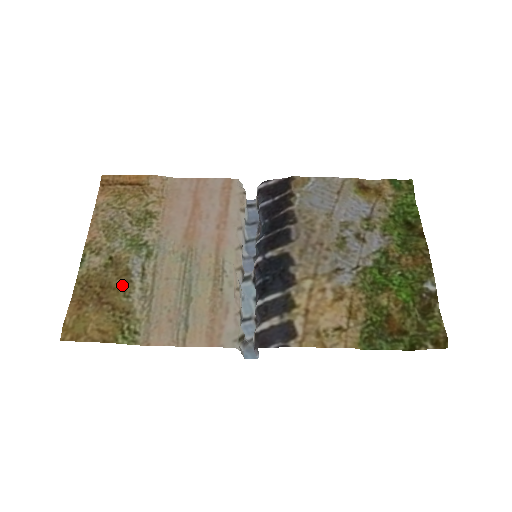
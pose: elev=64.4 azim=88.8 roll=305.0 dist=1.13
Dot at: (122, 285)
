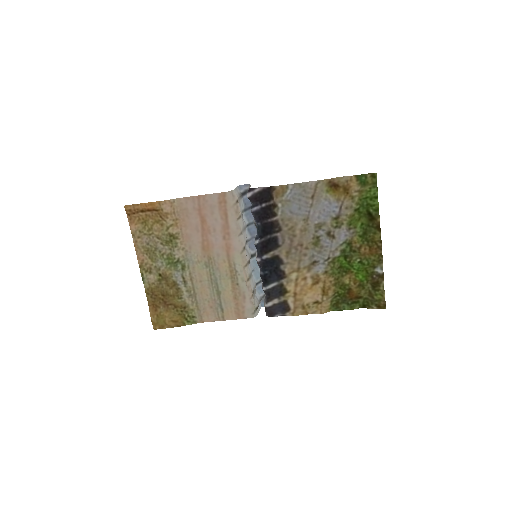
Dot at: (175, 292)
